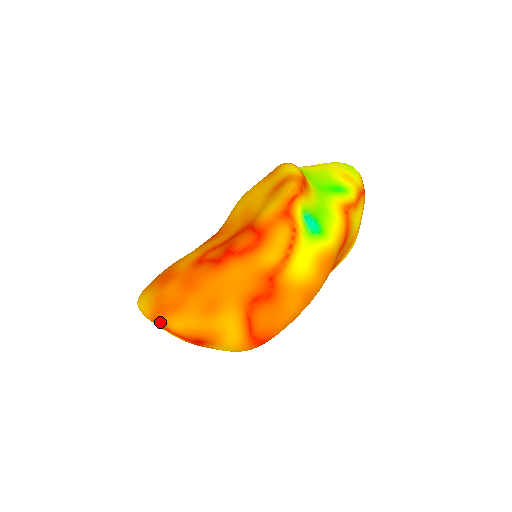
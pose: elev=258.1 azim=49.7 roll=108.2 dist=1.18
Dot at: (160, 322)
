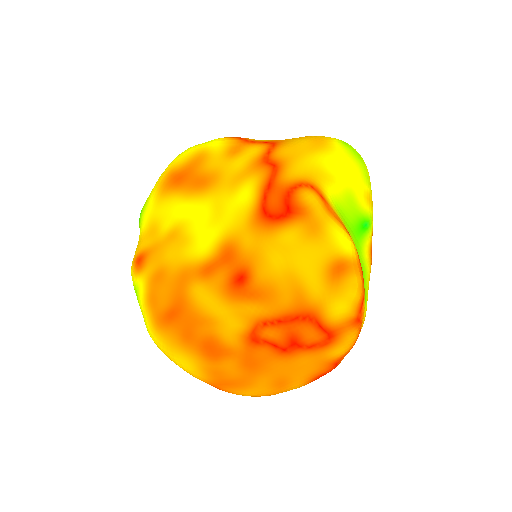
Dot at: occluded
